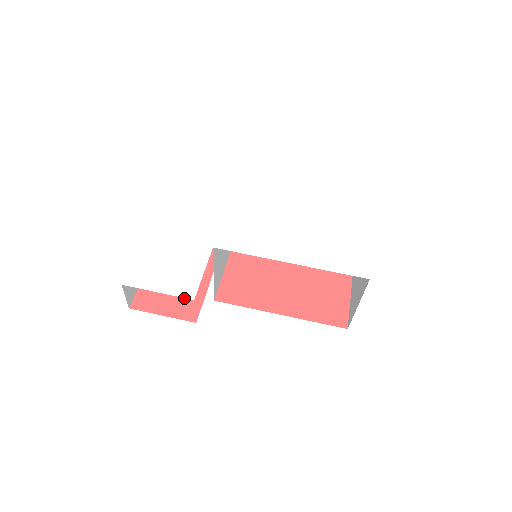
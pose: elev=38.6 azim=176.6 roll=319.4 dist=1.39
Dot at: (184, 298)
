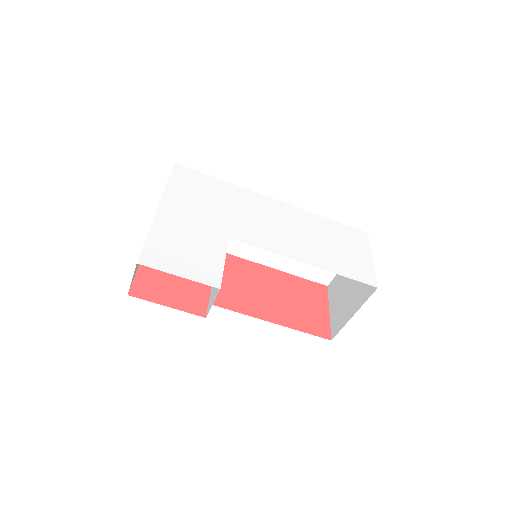
Dot at: (189, 290)
